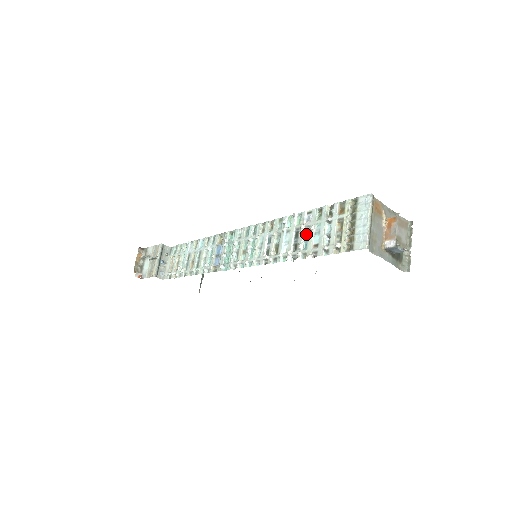
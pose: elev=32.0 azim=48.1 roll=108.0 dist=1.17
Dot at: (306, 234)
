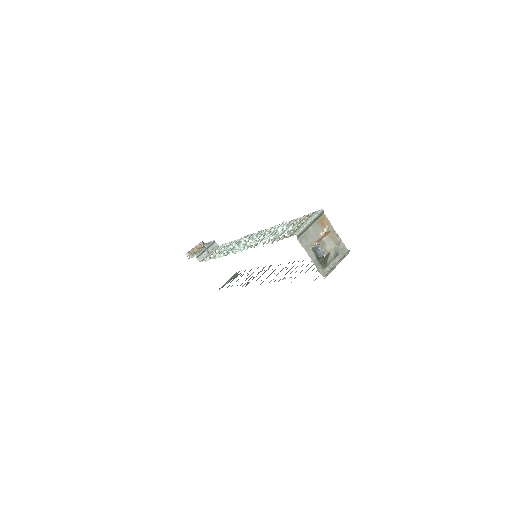
Dot at: occluded
